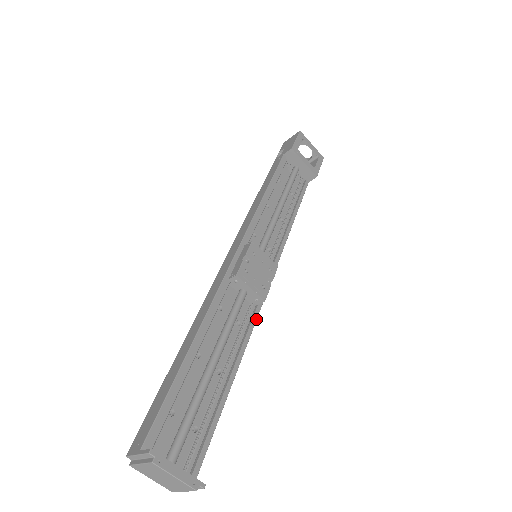
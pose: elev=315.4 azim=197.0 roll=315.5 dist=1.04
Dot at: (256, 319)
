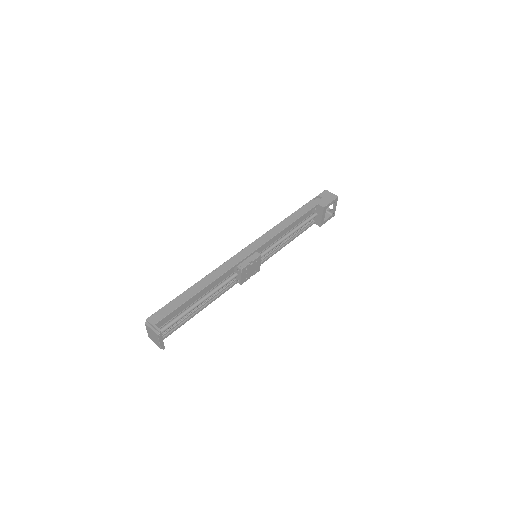
Dot at: occluded
